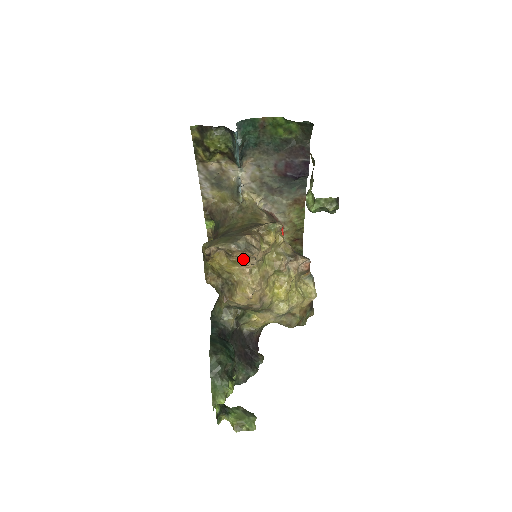
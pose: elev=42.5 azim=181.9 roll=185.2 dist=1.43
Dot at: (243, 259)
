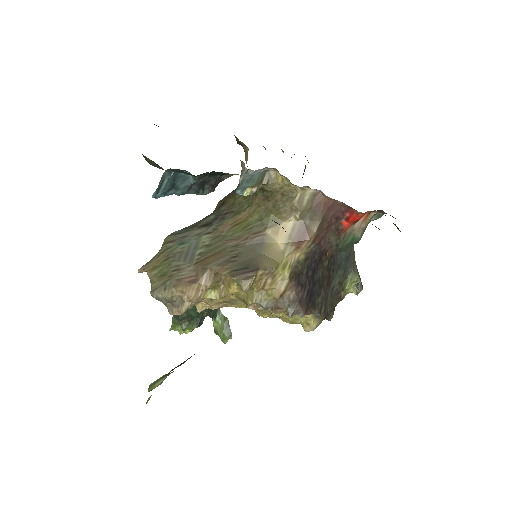
Dot at: occluded
